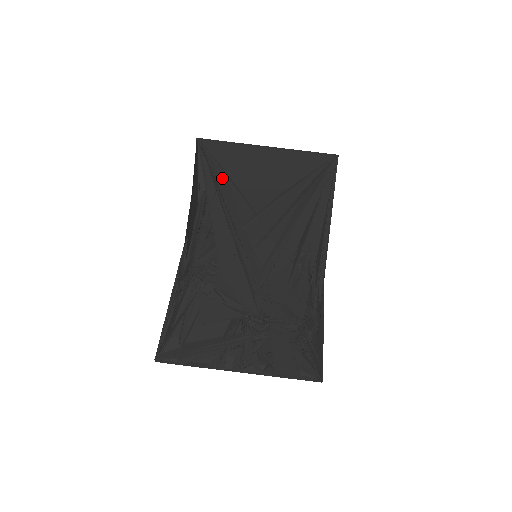
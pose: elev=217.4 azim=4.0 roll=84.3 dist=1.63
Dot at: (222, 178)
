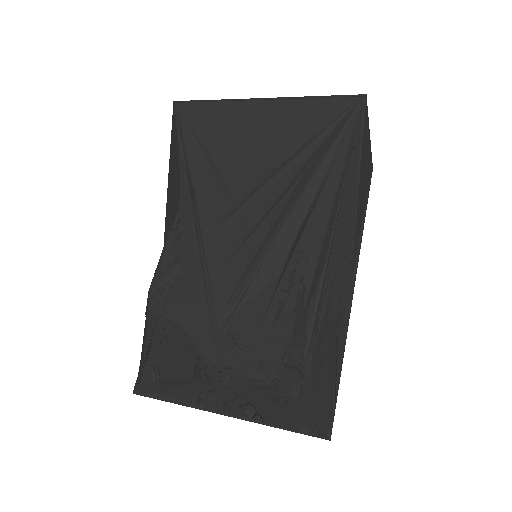
Dot at: (199, 157)
